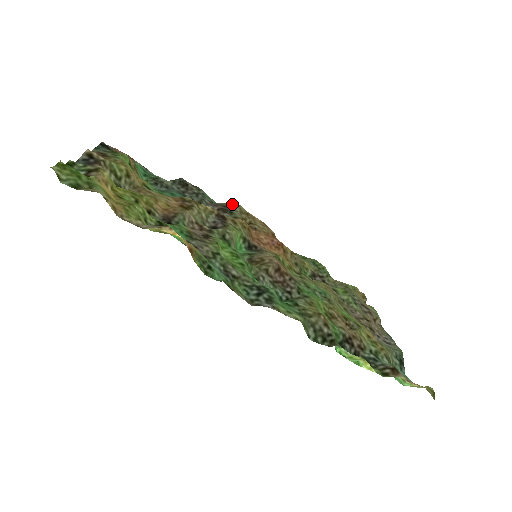
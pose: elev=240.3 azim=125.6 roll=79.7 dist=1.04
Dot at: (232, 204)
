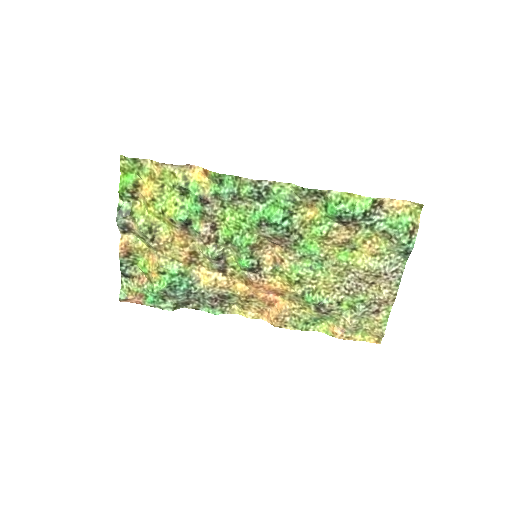
Dot at: (228, 310)
